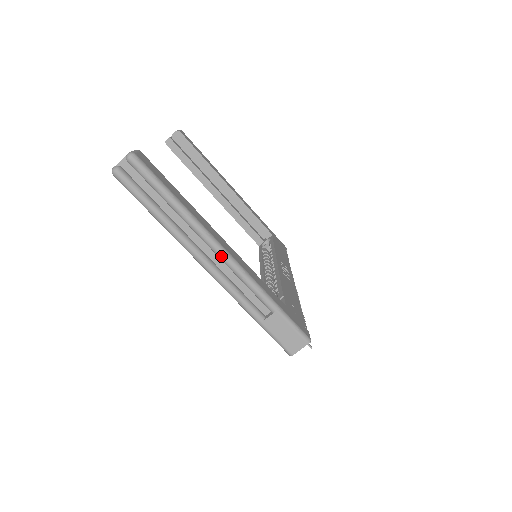
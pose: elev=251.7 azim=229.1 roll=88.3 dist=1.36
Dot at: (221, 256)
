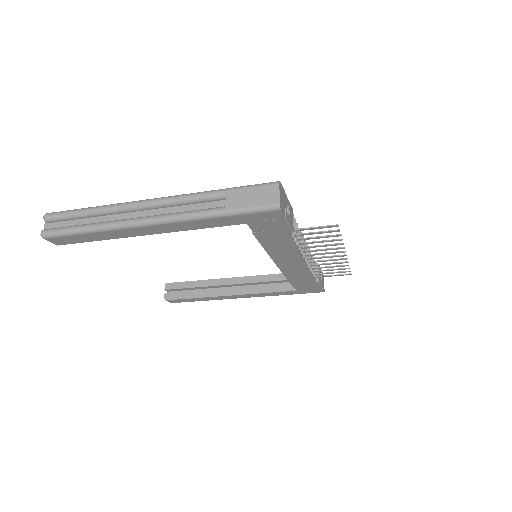
Dot at: (149, 204)
